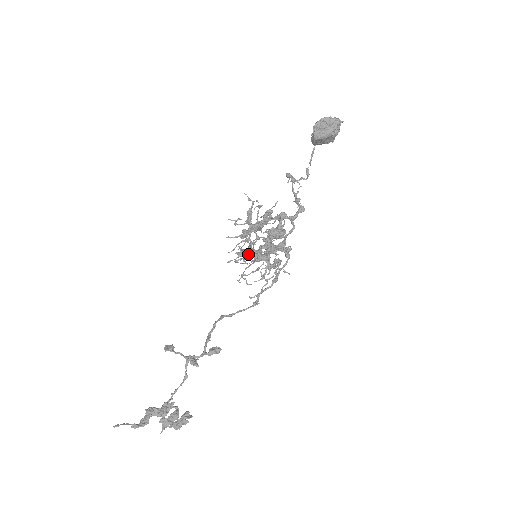
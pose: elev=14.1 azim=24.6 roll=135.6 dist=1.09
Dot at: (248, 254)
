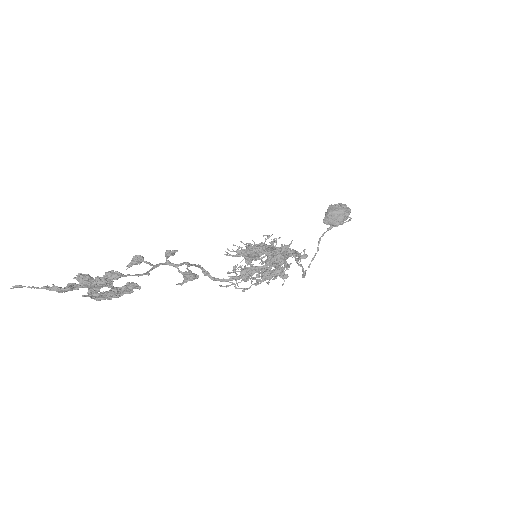
Dot at: (251, 245)
